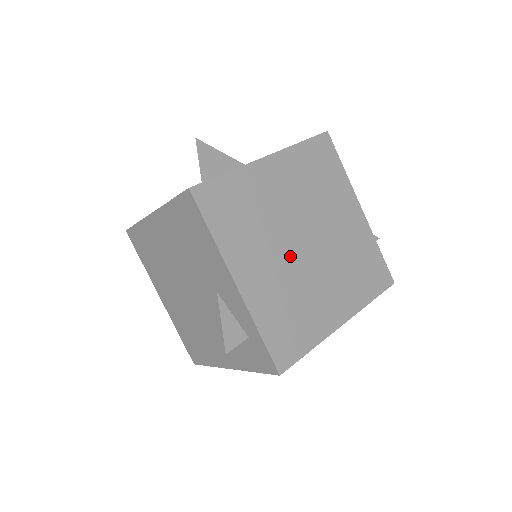
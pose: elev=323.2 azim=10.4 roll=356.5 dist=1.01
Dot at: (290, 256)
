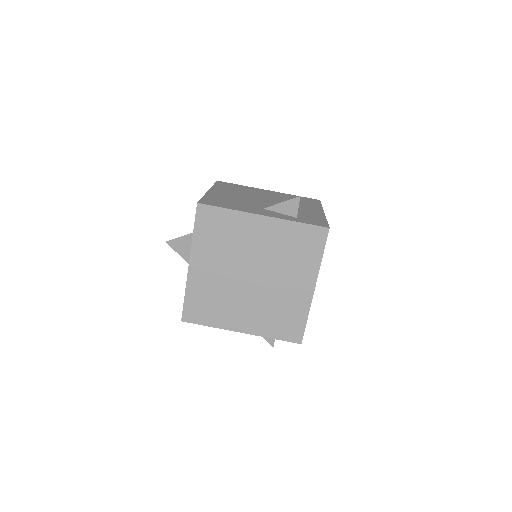
Dot at: (251, 293)
